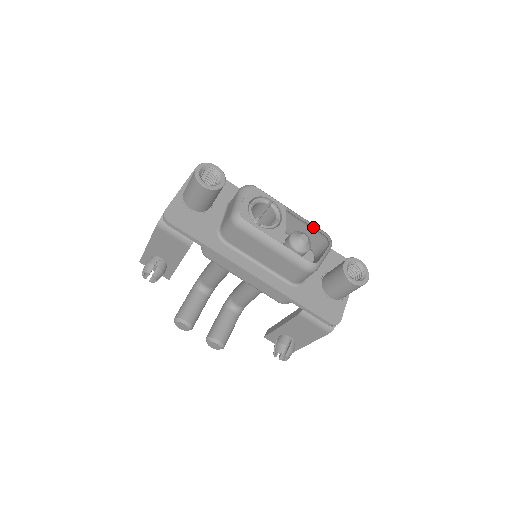
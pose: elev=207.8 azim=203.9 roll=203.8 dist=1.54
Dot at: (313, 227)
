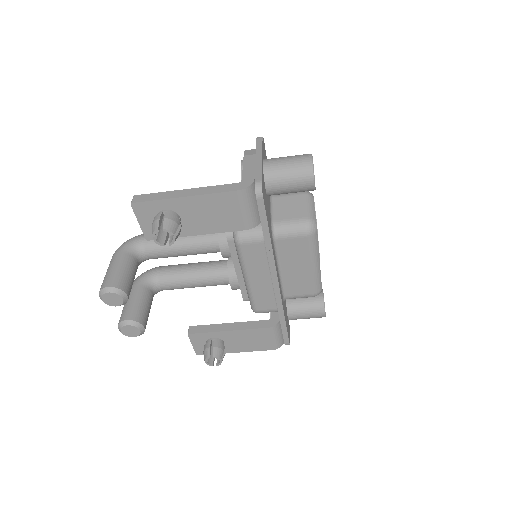
Dot at: occluded
